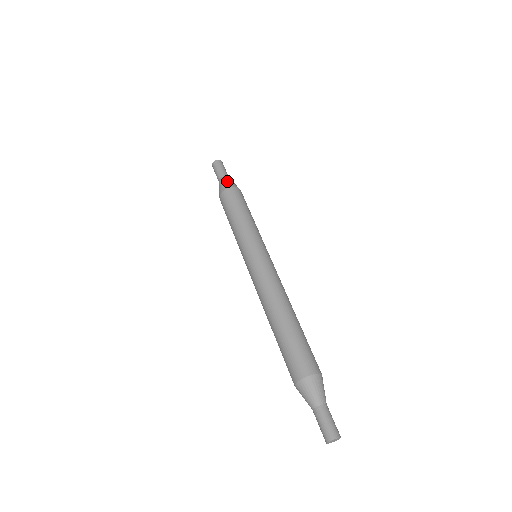
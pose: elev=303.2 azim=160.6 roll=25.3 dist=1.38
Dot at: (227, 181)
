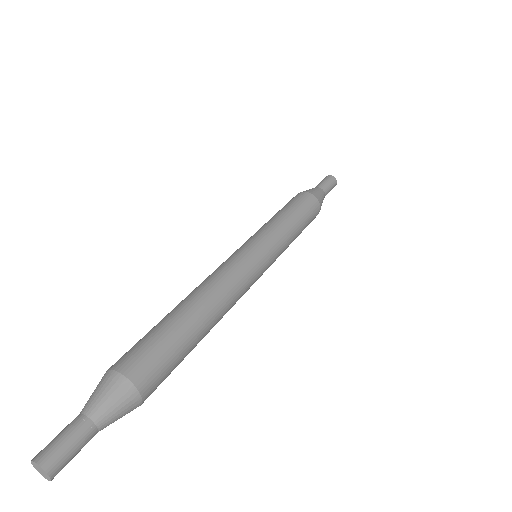
Dot at: (310, 189)
